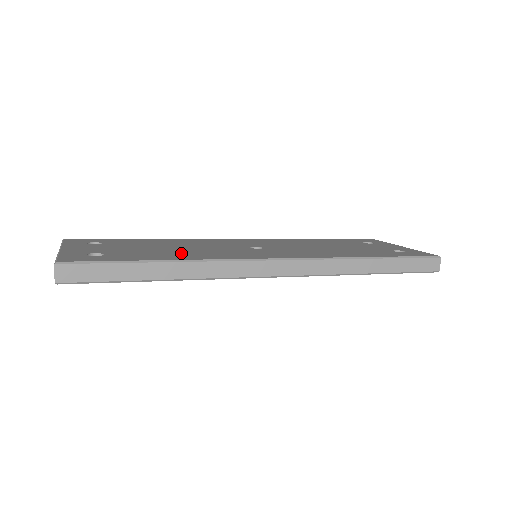
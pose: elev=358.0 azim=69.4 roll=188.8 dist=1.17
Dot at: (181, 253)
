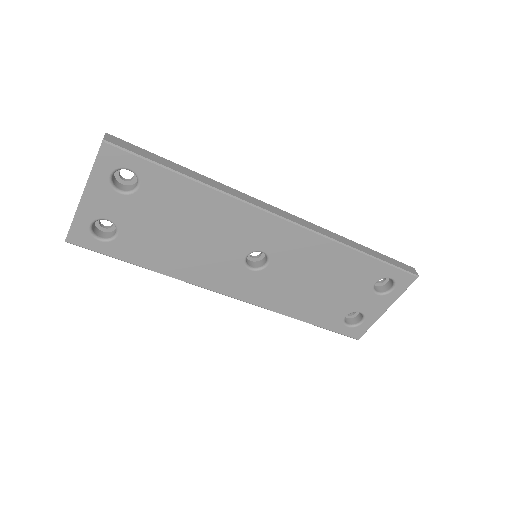
Dot at: occluded
